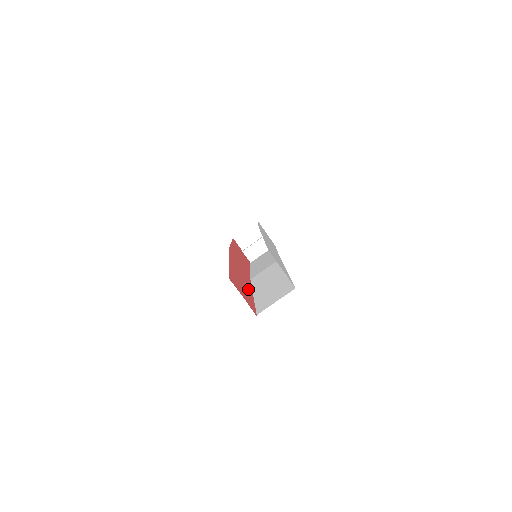
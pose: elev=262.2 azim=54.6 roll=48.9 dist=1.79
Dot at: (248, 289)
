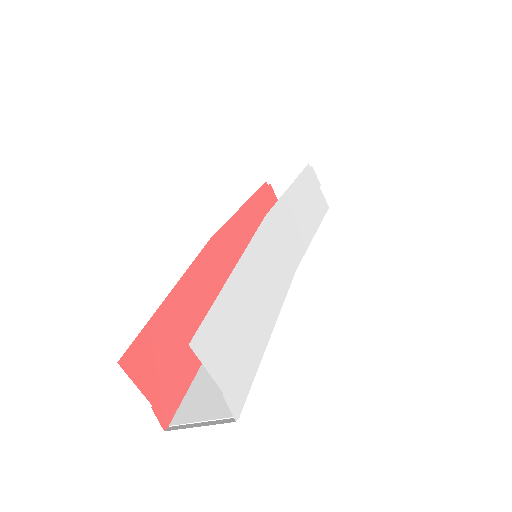
Dot at: occluded
